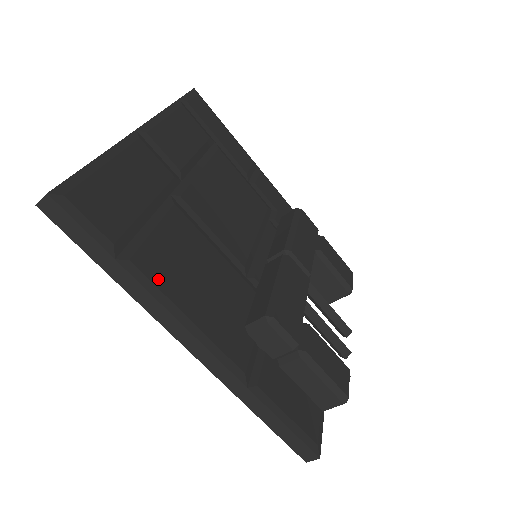
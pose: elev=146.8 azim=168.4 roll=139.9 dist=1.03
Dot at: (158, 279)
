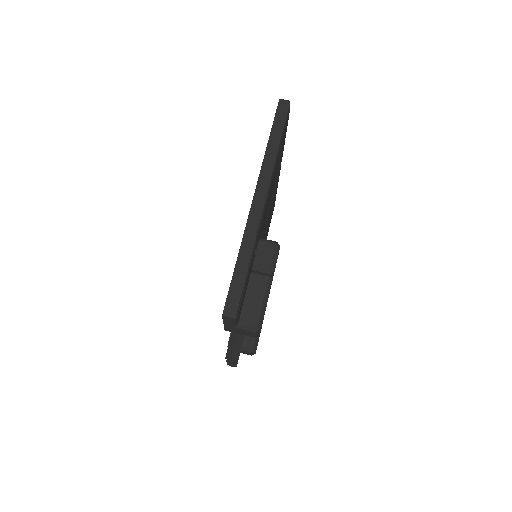
Dot at: occluded
